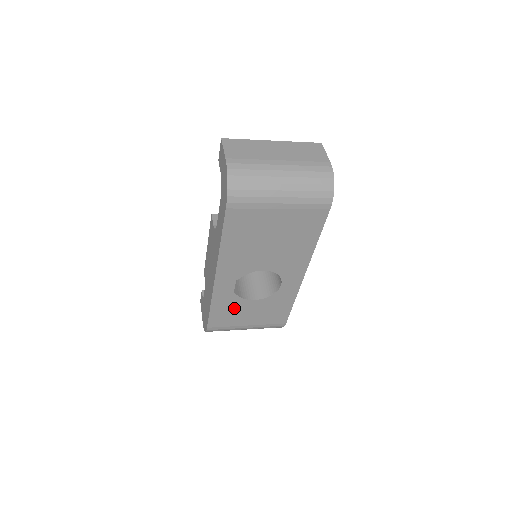
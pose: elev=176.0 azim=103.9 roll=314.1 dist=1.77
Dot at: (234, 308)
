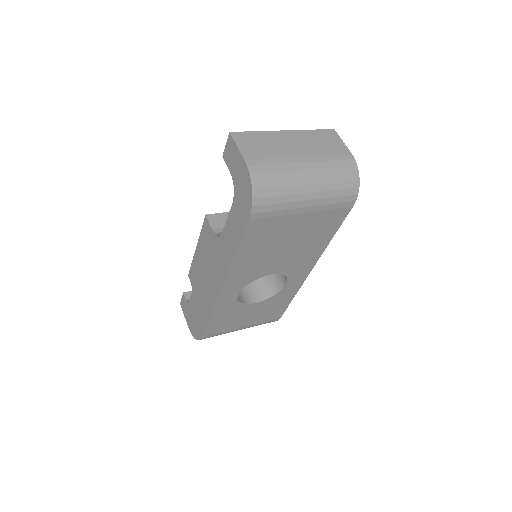
Dot at: (233, 314)
